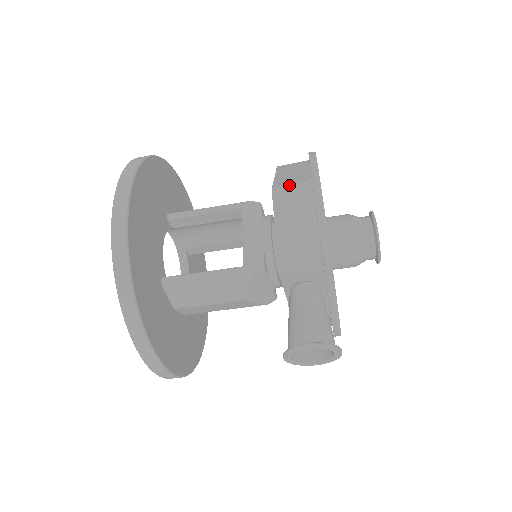
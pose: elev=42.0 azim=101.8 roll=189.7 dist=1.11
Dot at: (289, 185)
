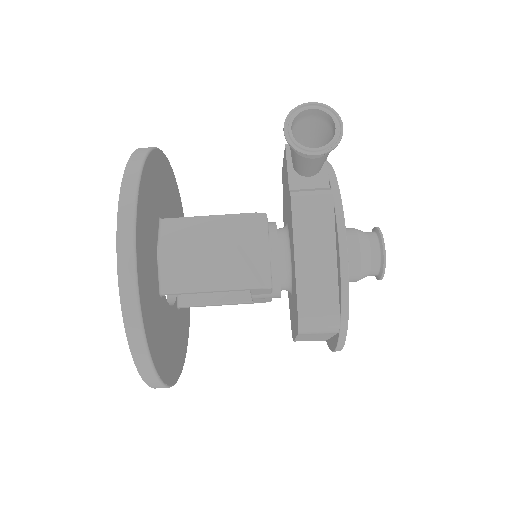
Dot at: occluded
